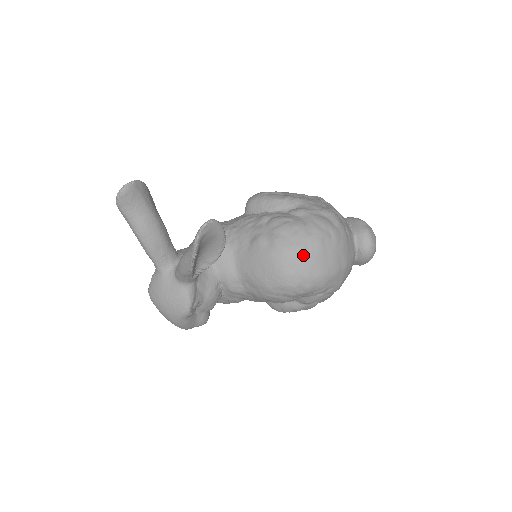
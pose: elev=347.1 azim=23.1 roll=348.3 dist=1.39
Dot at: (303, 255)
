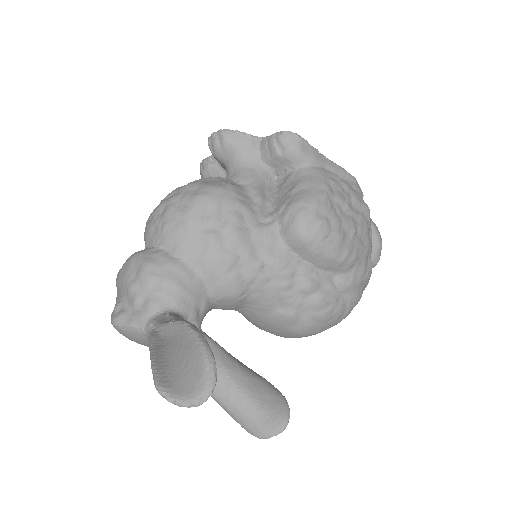
Dot at: occluded
